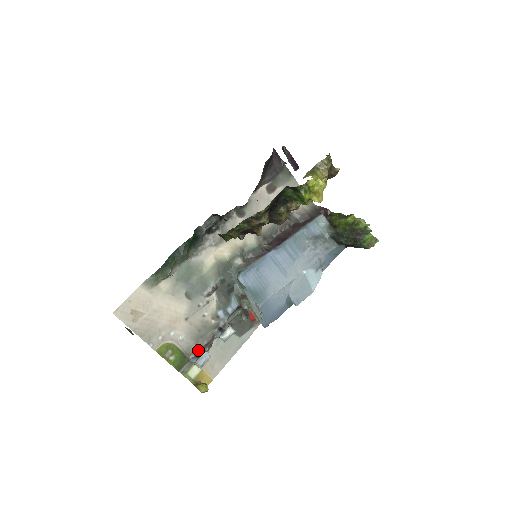
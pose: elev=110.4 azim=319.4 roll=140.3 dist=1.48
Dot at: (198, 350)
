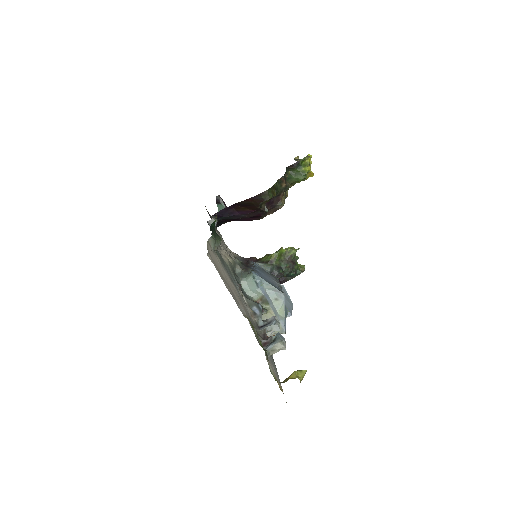
Dot at: (264, 341)
